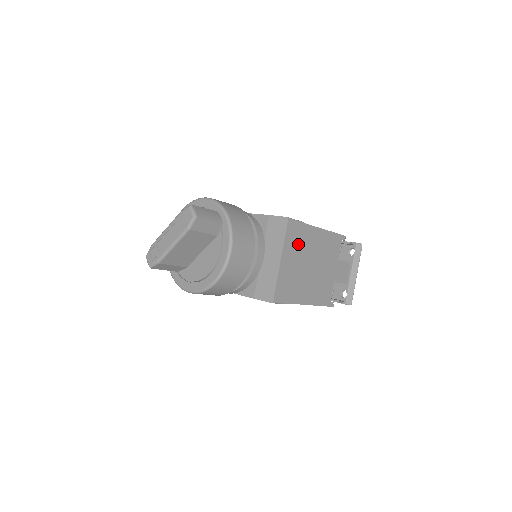
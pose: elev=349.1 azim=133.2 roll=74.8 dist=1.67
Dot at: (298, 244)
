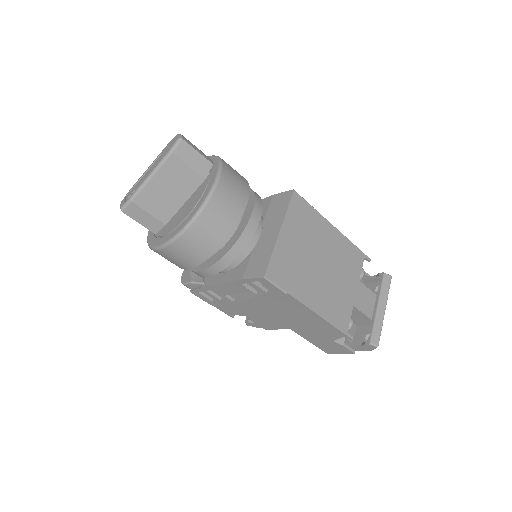
Dot at: (305, 227)
